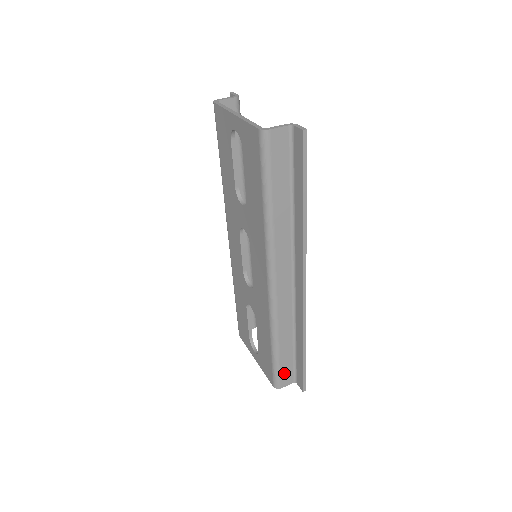
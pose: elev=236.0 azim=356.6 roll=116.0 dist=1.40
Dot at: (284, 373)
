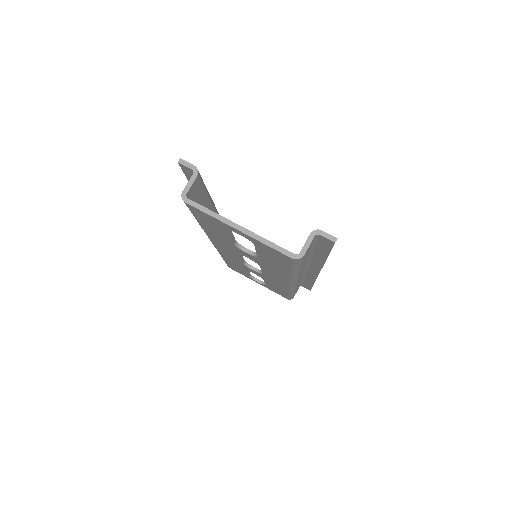
Dot at: occluded
